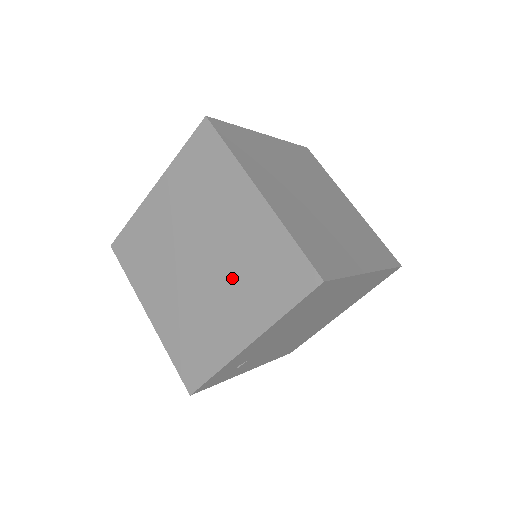
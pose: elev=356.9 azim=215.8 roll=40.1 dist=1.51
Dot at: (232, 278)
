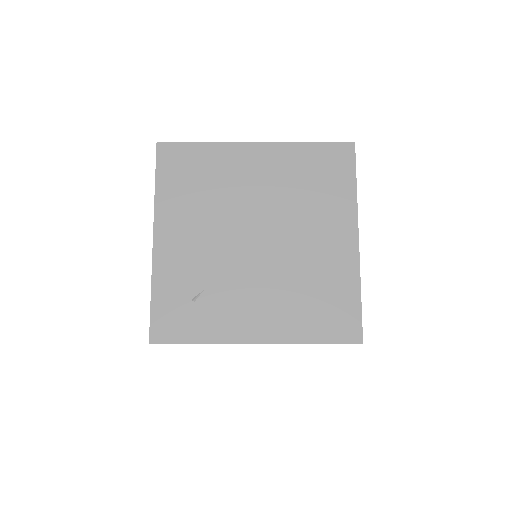
Dot at: occluded
